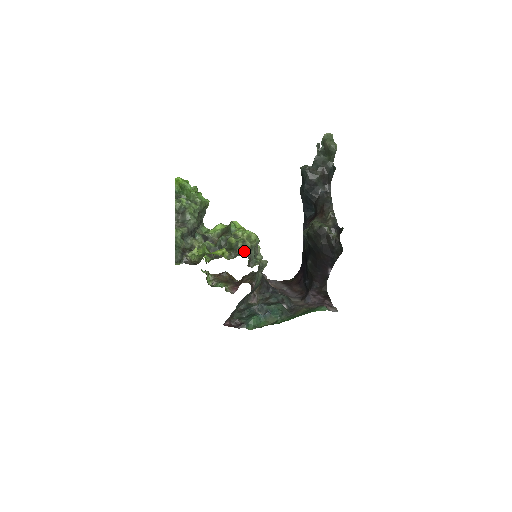
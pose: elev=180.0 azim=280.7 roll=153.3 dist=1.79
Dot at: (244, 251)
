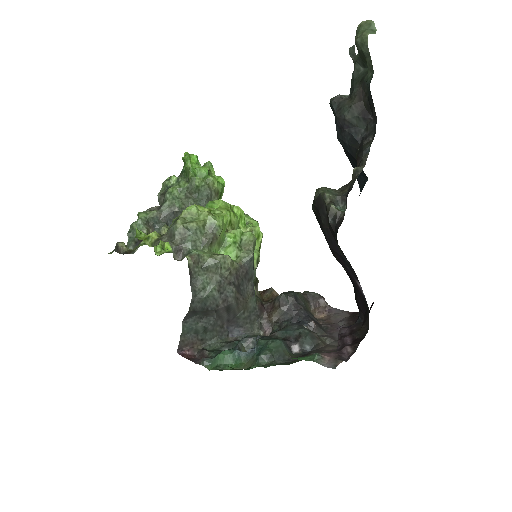
Dot at: (172, 235)
